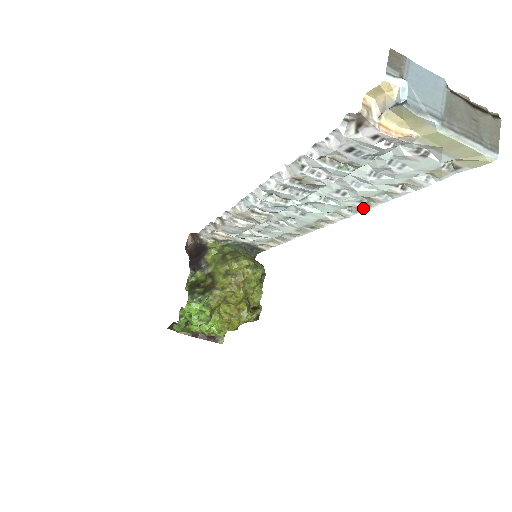
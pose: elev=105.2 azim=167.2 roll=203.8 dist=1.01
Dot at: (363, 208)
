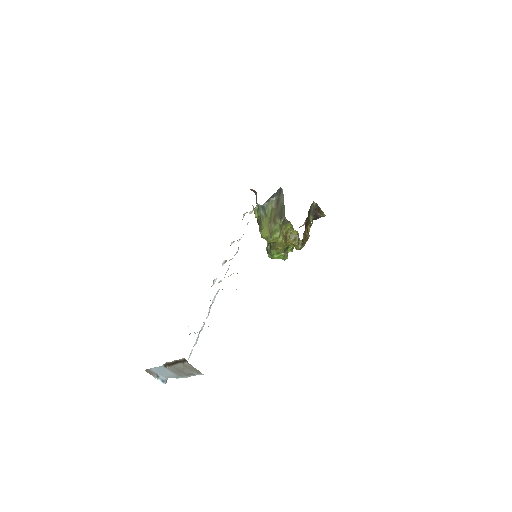
Dot at: occluded
